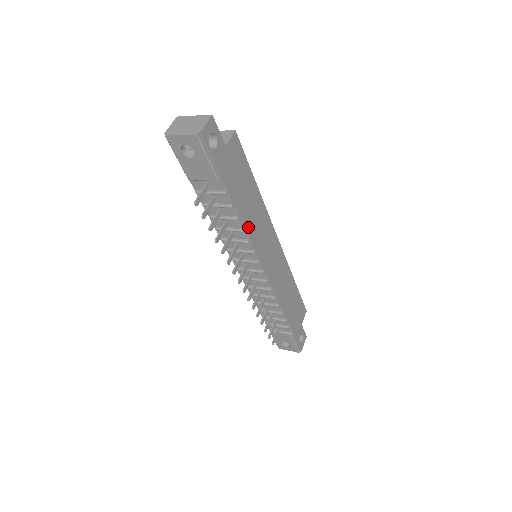
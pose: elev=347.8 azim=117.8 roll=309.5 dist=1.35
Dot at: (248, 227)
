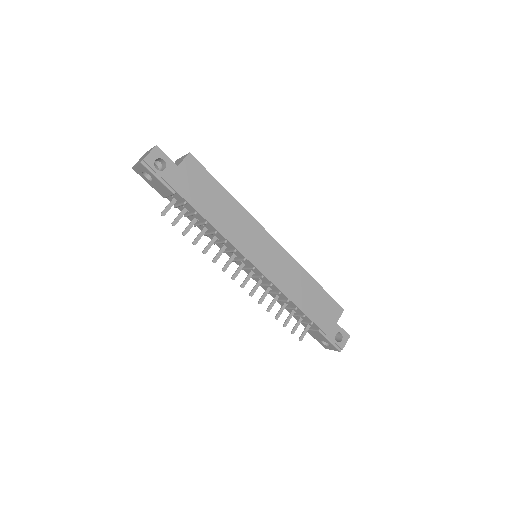
Dot at: (222, 229)
